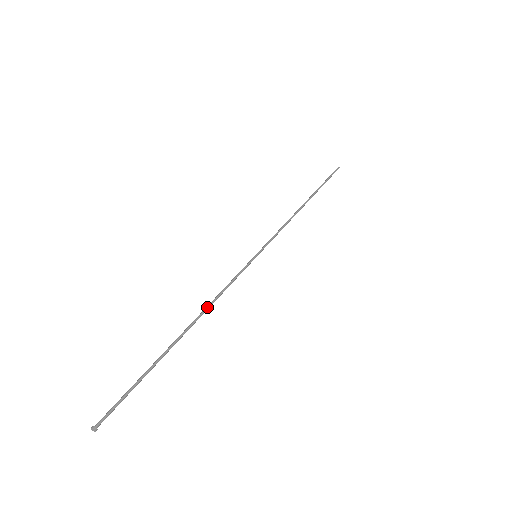
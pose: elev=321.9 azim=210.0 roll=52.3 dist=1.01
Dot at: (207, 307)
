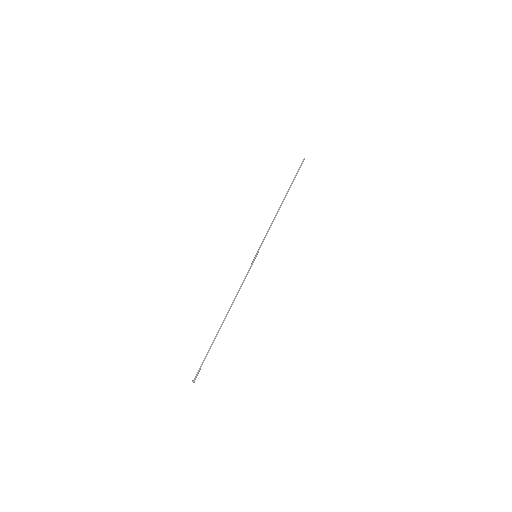
Dot at: occluded
